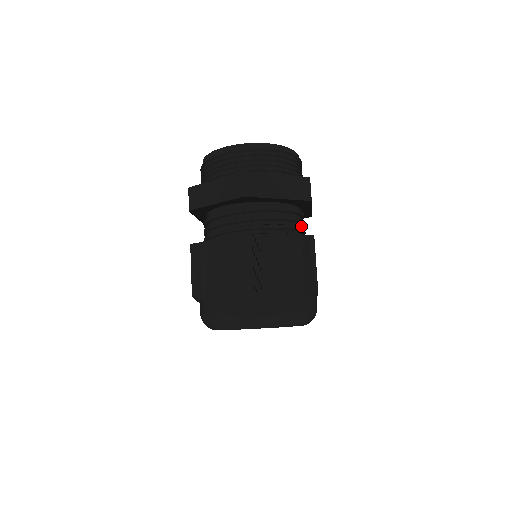
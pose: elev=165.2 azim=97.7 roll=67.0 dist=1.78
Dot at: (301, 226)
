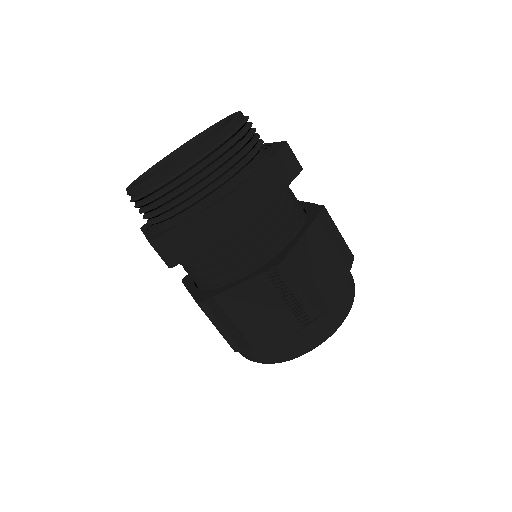
Dot at: occluded
